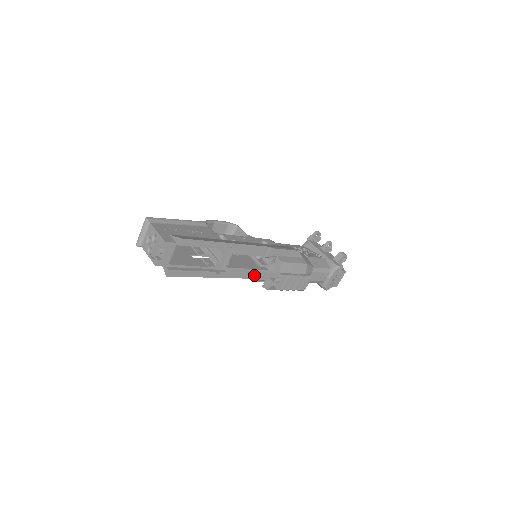
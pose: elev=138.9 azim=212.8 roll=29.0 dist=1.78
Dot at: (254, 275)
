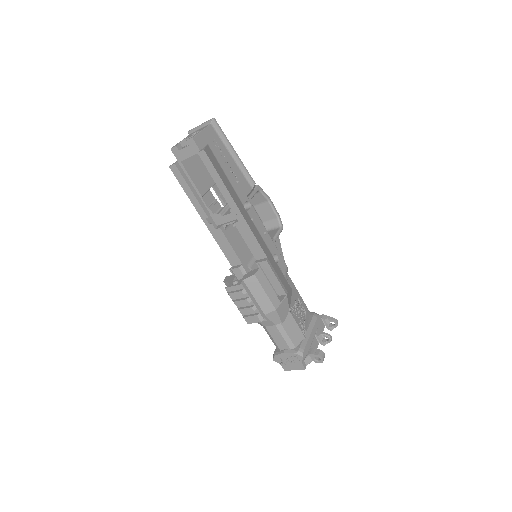
Dot at: (235, 265)
